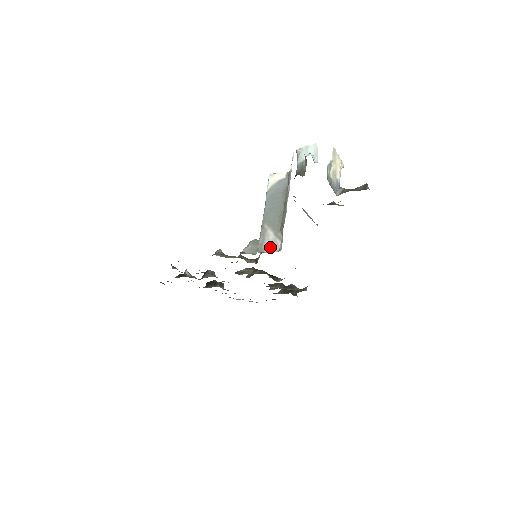
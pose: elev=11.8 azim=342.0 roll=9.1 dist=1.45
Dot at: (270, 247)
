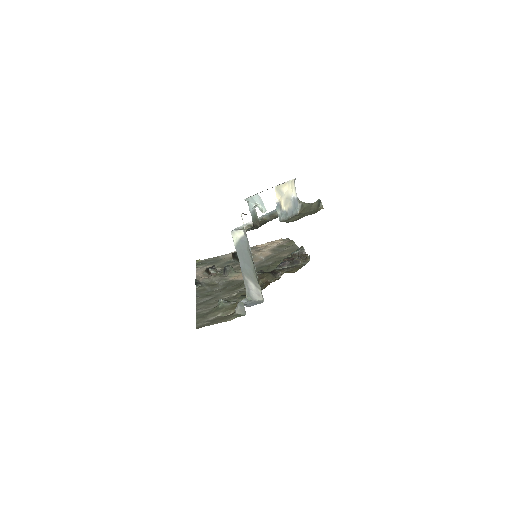
Dot at: (256, 296)
